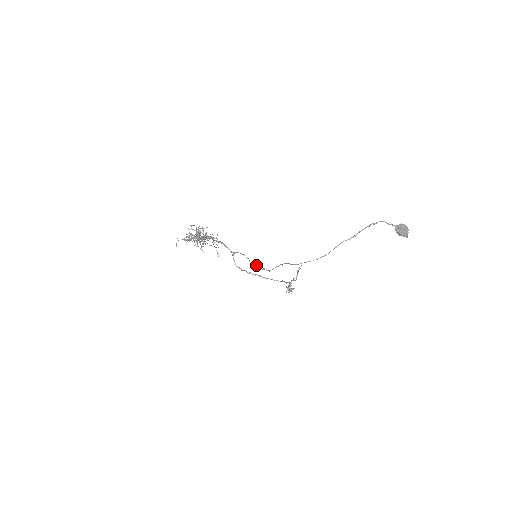
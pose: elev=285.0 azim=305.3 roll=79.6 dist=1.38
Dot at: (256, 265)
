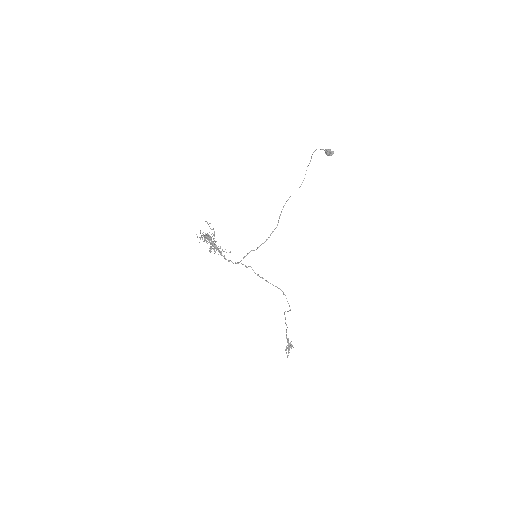
Dot at: (263, 243)
